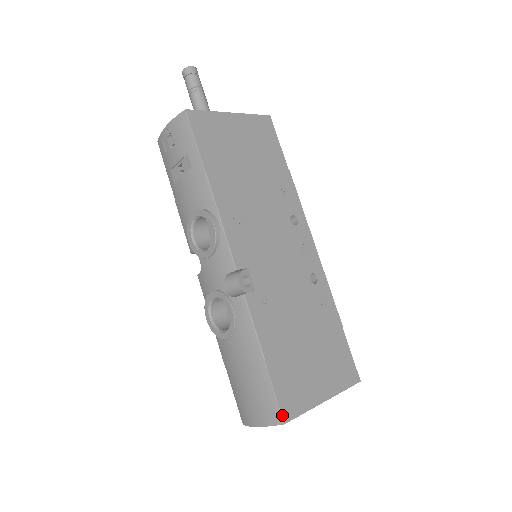
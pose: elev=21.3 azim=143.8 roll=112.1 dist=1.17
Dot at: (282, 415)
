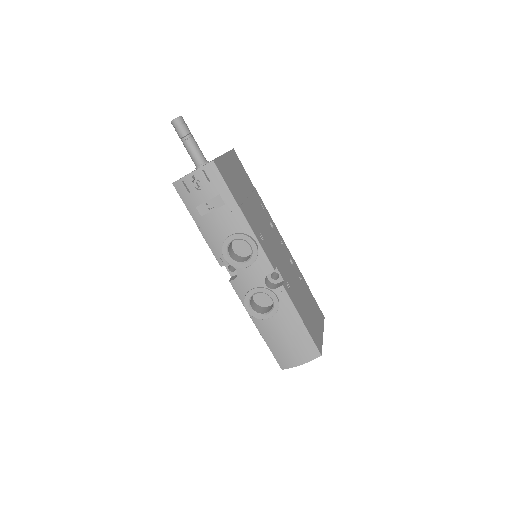
Dot at: (319, 351)
